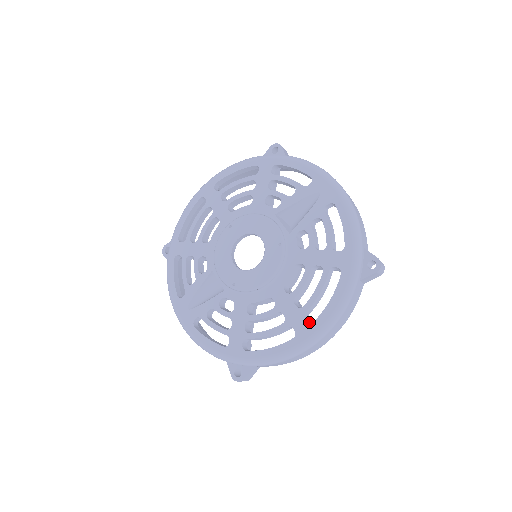
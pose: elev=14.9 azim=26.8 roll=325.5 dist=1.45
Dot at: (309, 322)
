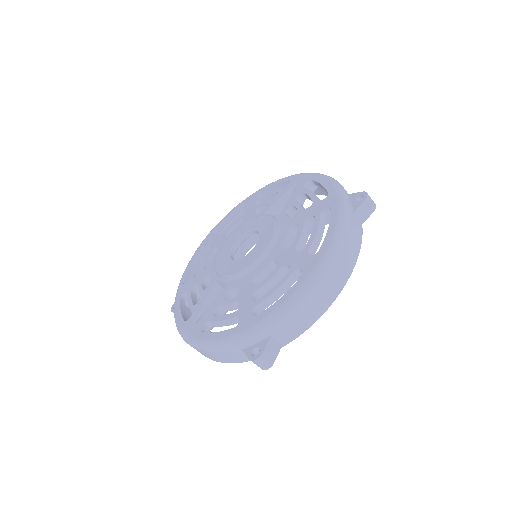
Dot at: (313, 255)
